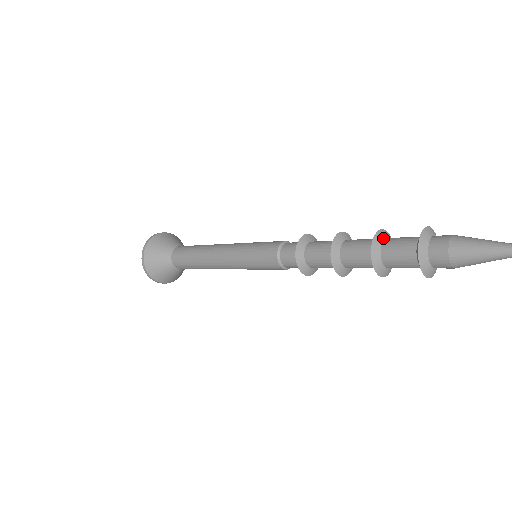
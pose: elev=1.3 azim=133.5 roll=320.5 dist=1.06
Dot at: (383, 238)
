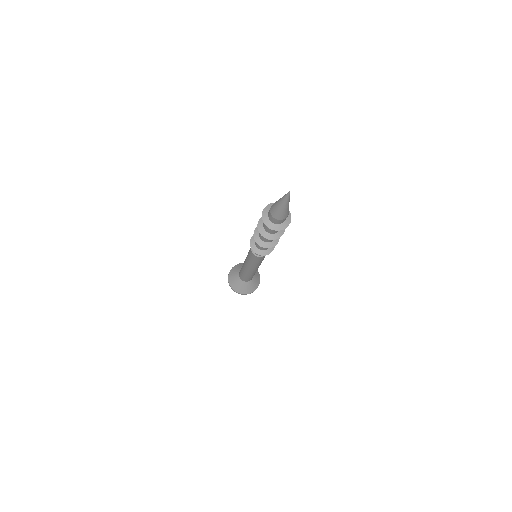
Dot at: occluded
